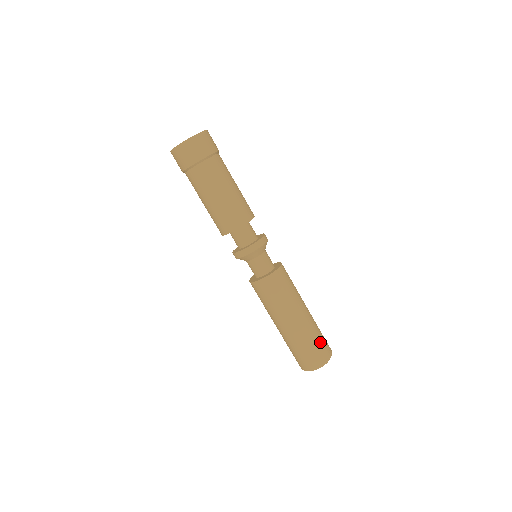
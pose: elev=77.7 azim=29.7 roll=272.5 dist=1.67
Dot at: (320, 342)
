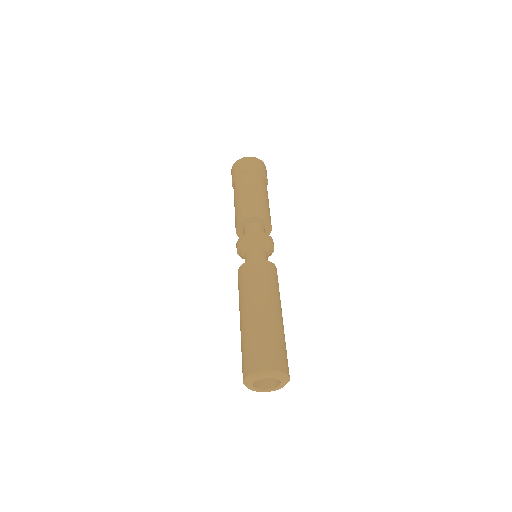
Dot at: (281, 348)
